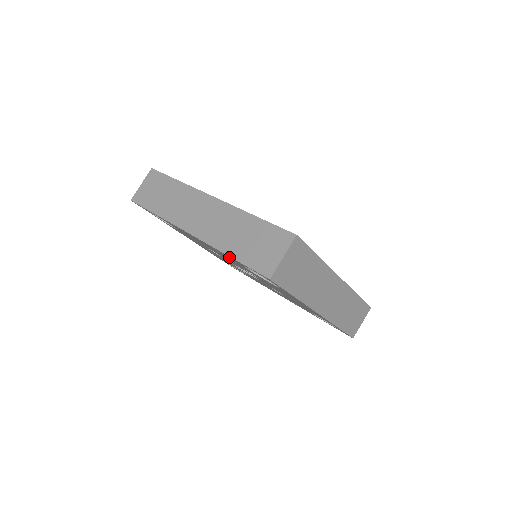
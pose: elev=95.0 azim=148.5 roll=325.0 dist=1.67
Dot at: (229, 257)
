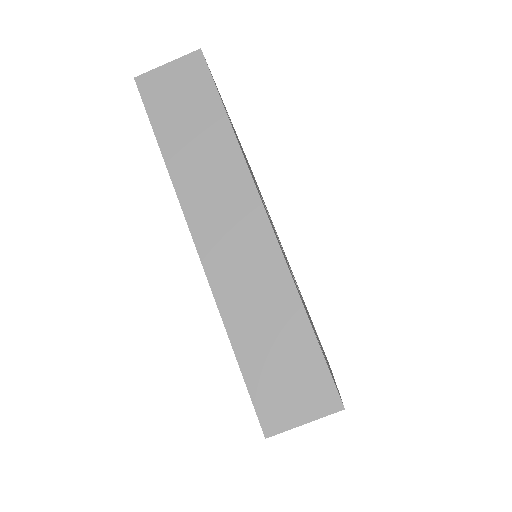
Dot at: occluded
